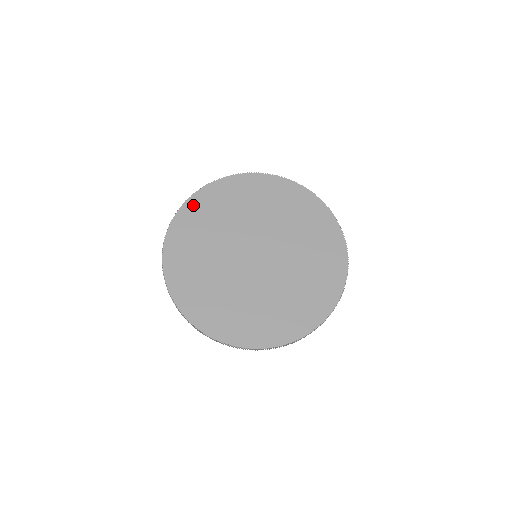
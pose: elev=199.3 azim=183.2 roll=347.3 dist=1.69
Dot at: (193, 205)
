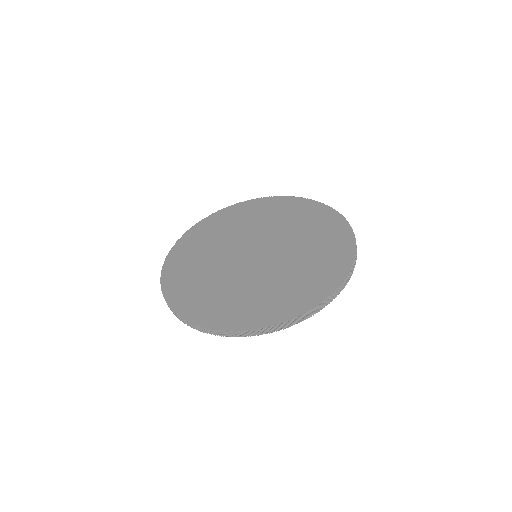
Dot at: (178, 249)
